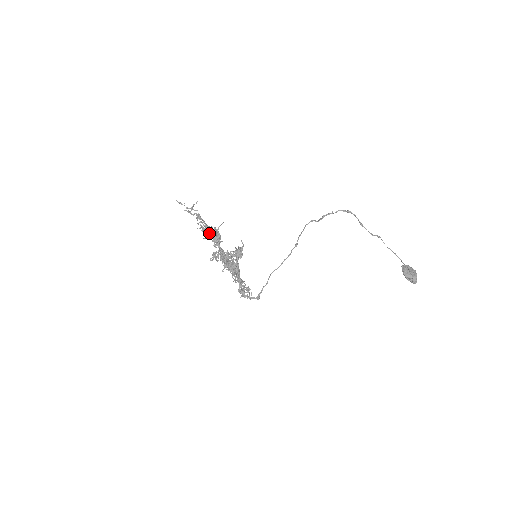
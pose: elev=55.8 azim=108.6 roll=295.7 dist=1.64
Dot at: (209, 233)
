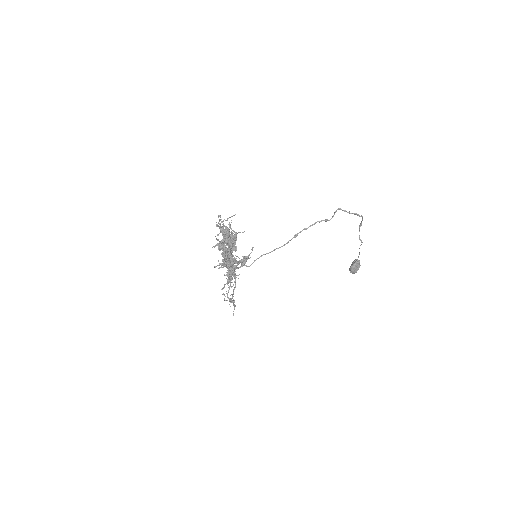
Dot at: occluded
